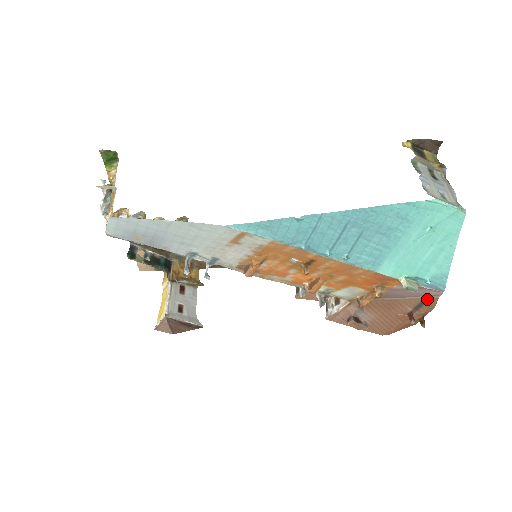
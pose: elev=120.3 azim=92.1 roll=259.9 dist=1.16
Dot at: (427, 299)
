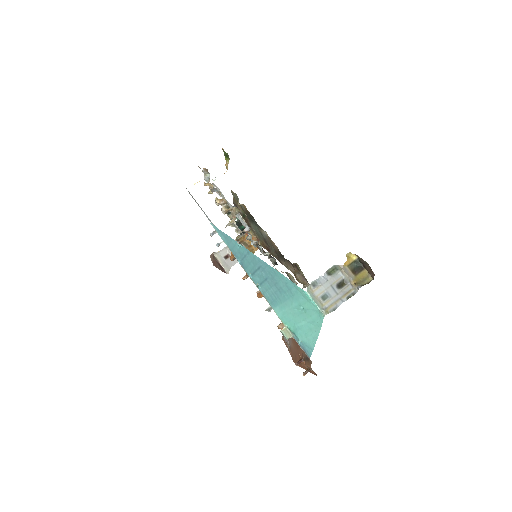
Dot at: occluded
